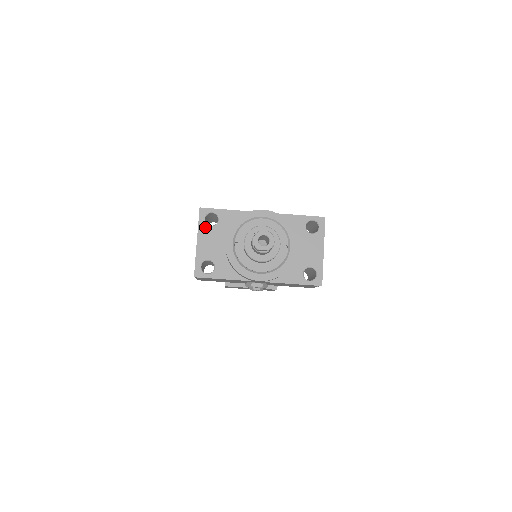
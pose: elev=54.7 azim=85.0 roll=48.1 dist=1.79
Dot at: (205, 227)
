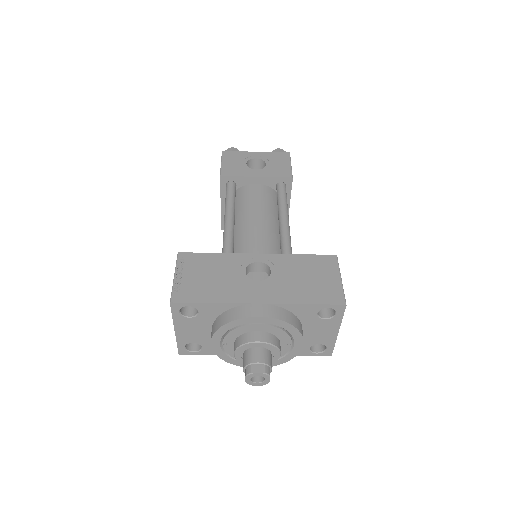
Dot at: (182, 319)
